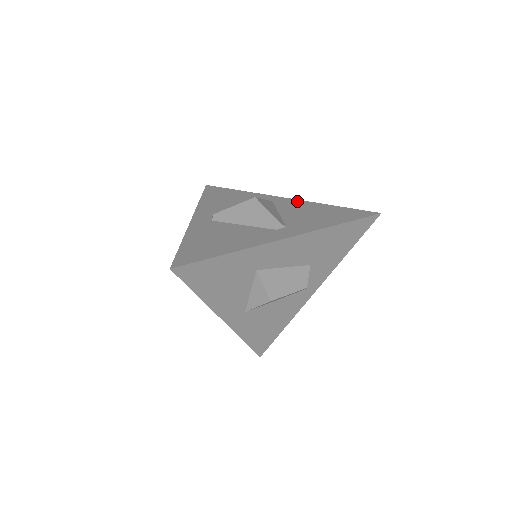
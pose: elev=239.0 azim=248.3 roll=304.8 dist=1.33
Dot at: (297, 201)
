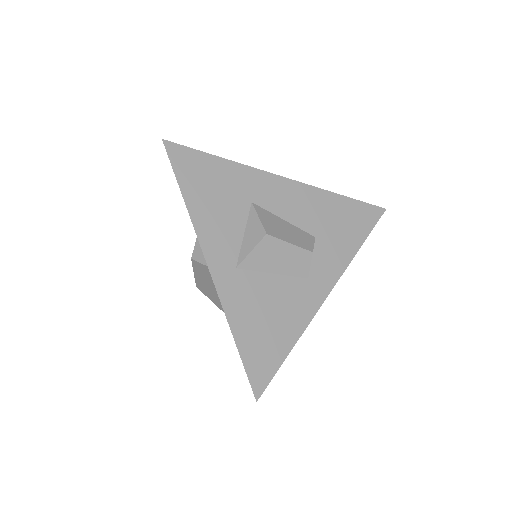
Dot at: occluded
